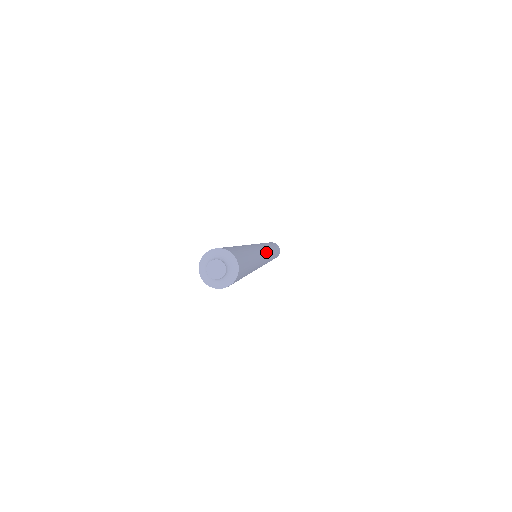
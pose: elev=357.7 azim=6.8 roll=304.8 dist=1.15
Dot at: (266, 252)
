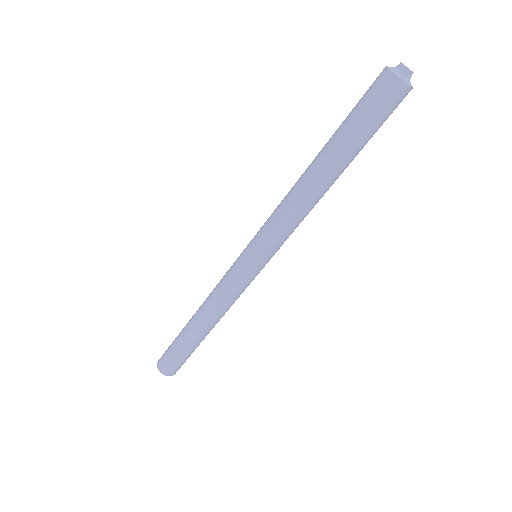
Dot at: occluded
